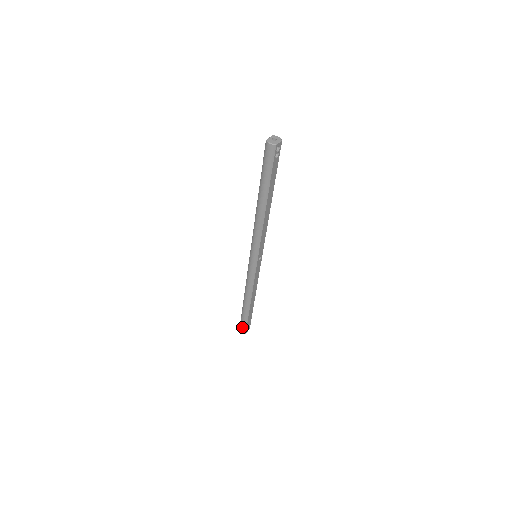
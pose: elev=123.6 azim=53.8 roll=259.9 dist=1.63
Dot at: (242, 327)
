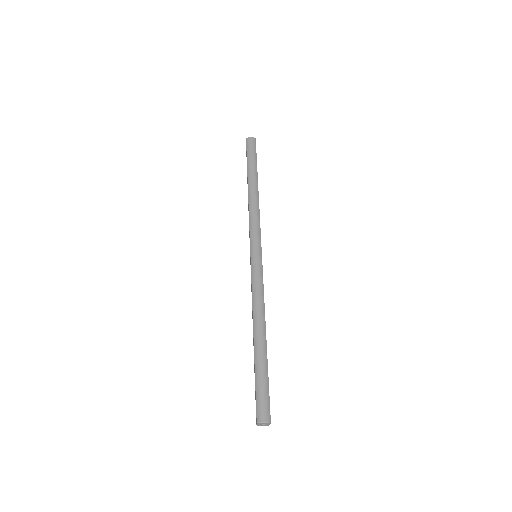
Dot at: (263, 403)
